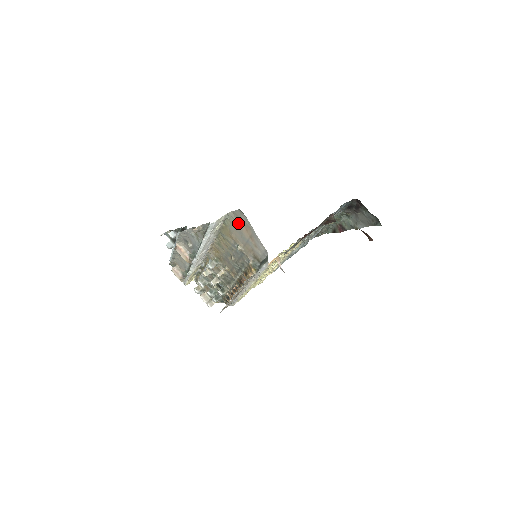
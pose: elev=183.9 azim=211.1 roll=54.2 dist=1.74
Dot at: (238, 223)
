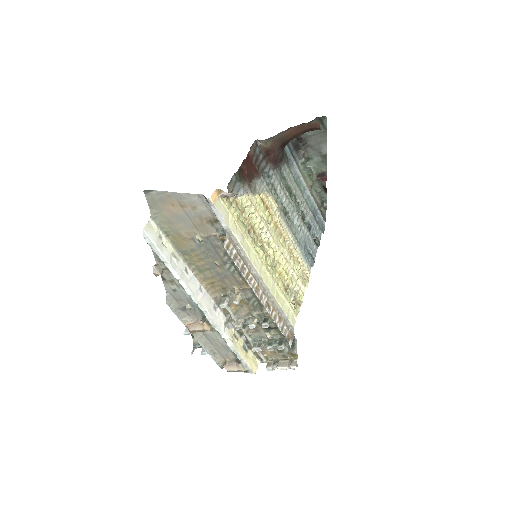
Dot at: (164, 211)
